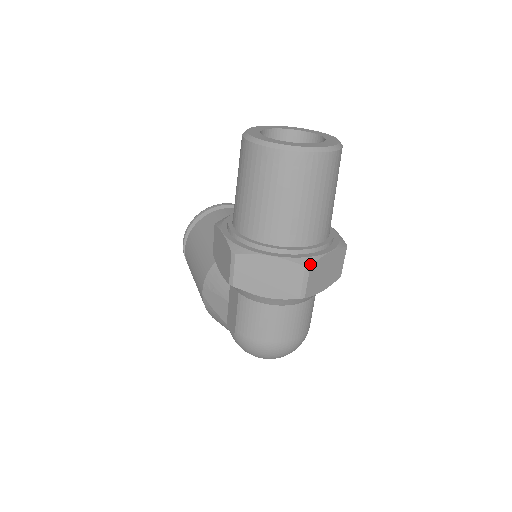
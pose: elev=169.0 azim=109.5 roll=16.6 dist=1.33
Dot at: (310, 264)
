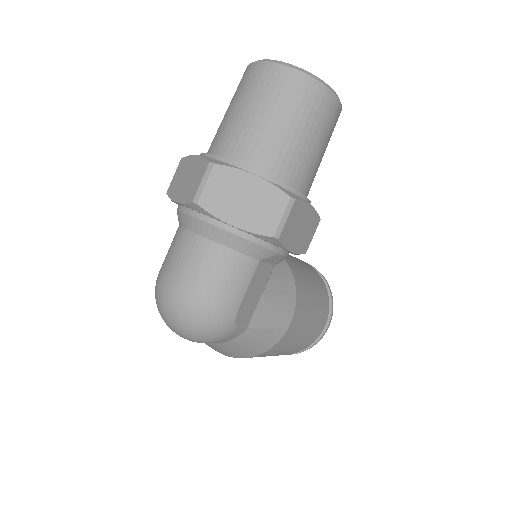
Dot at: (217, 163)
